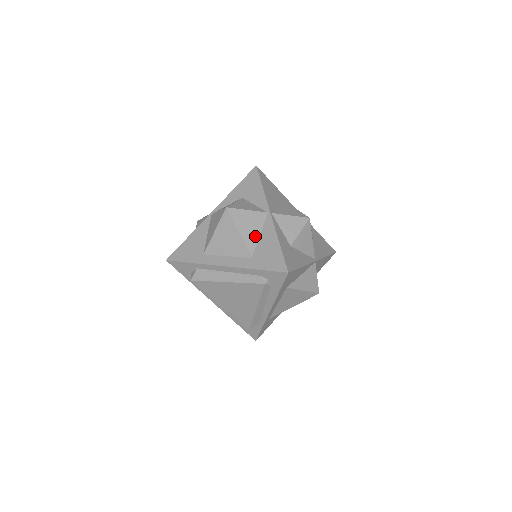
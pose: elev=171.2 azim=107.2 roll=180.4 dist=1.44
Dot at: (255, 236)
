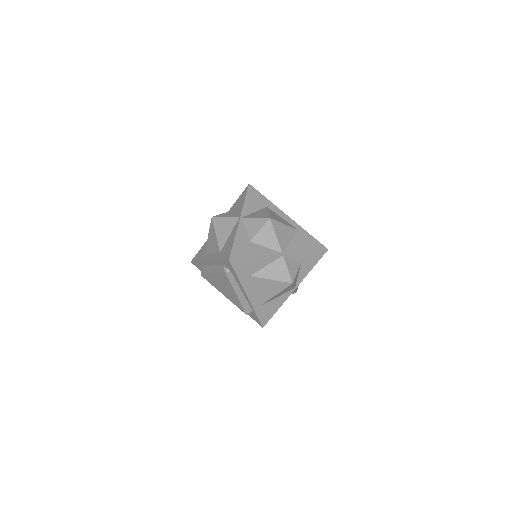
Dot at: (226, 236)
